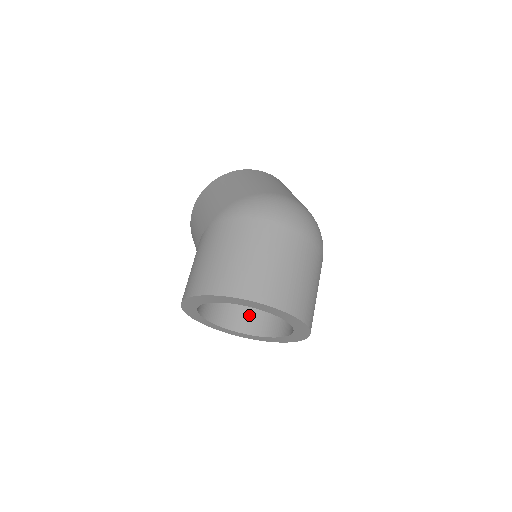
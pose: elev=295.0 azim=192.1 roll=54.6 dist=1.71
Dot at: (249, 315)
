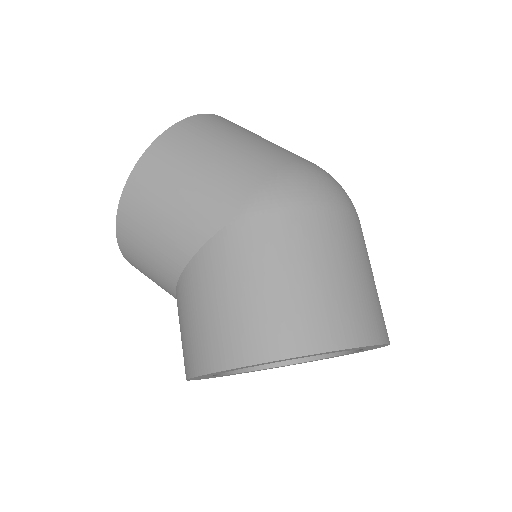
Dot at: occluded
